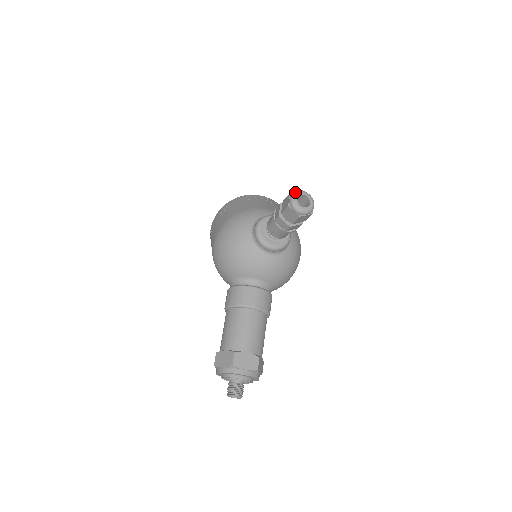
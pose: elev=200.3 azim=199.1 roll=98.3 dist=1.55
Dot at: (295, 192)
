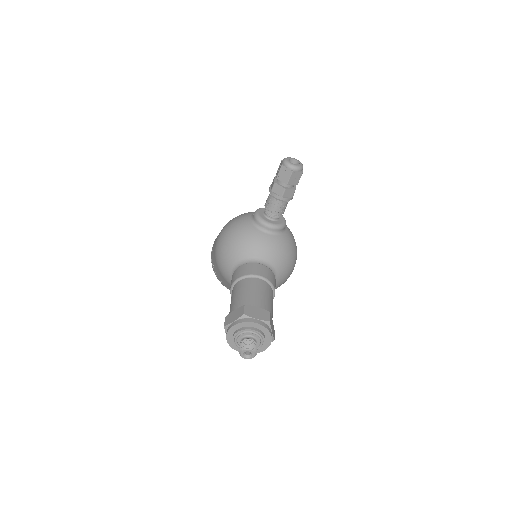
Dot at: occluded
